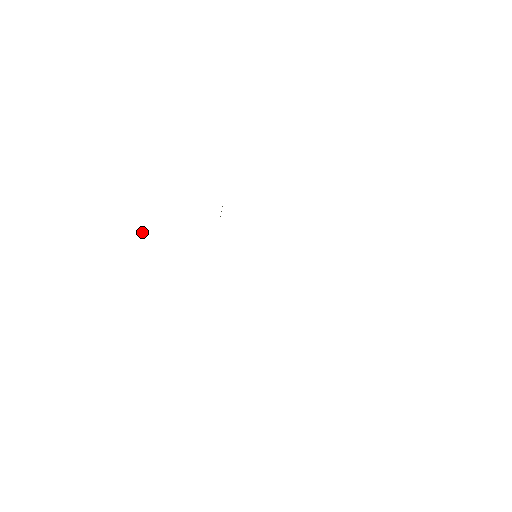
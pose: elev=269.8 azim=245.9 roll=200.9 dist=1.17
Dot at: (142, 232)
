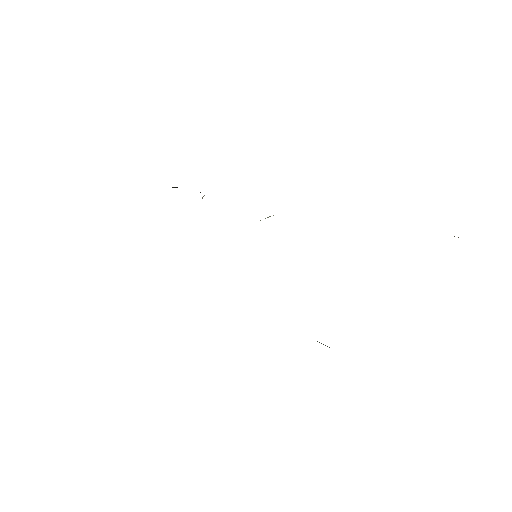
Dot at: occluded
